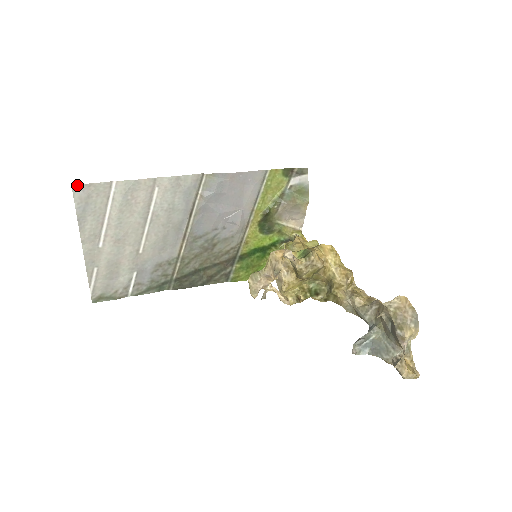
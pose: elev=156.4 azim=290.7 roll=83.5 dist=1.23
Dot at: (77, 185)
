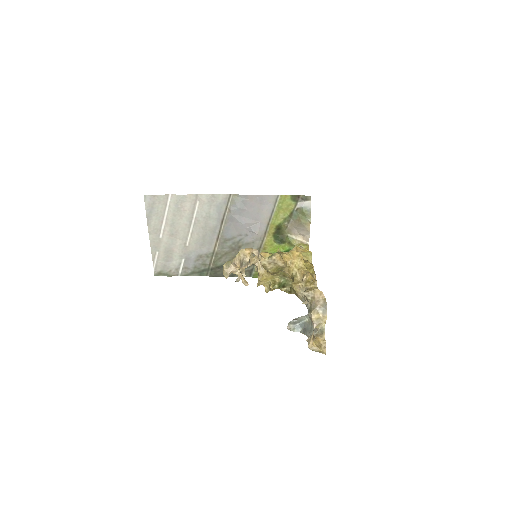
Dot at: (147, 195)
